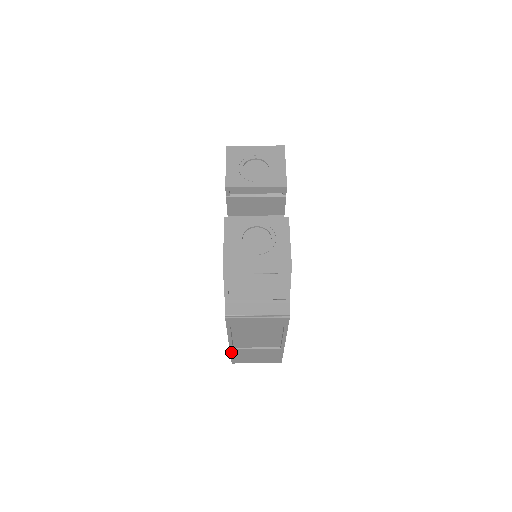
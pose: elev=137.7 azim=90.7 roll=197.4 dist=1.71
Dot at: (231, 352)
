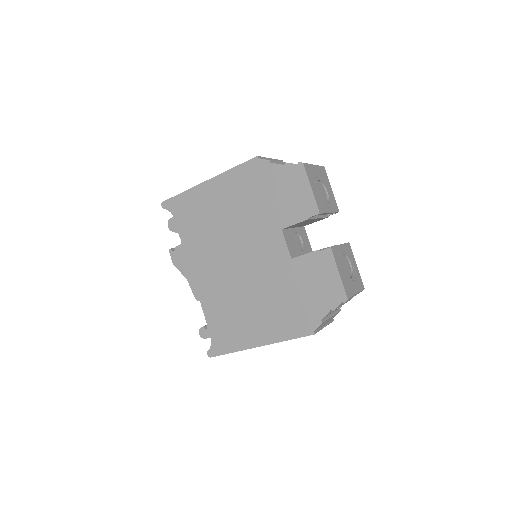
Dot at: occluded
